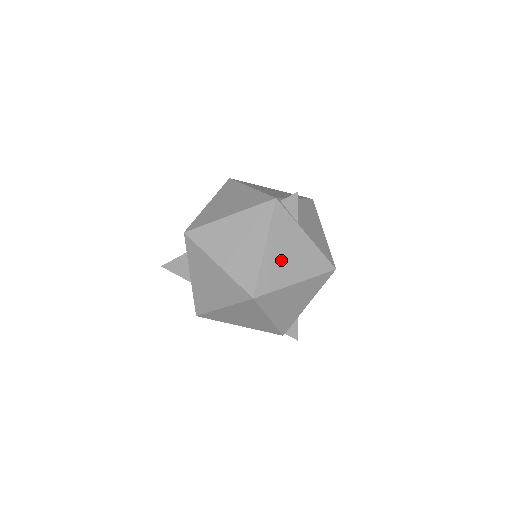
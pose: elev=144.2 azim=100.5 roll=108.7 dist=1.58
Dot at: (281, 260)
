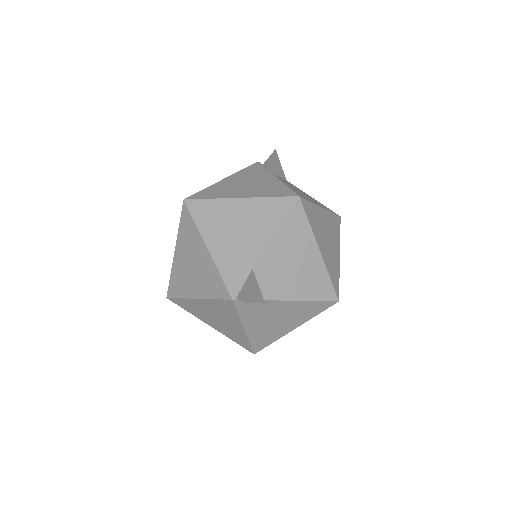
Dot at: (234, 186)
